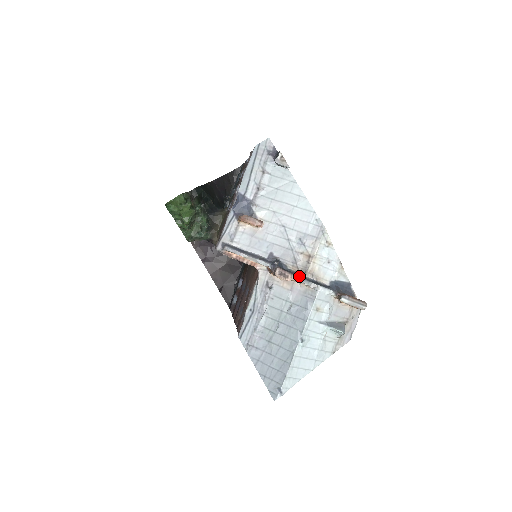
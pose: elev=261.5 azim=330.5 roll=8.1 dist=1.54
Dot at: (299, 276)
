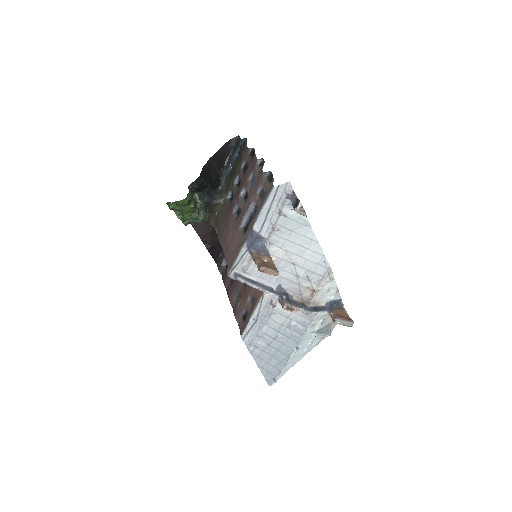
Dot at: (303, 307)
